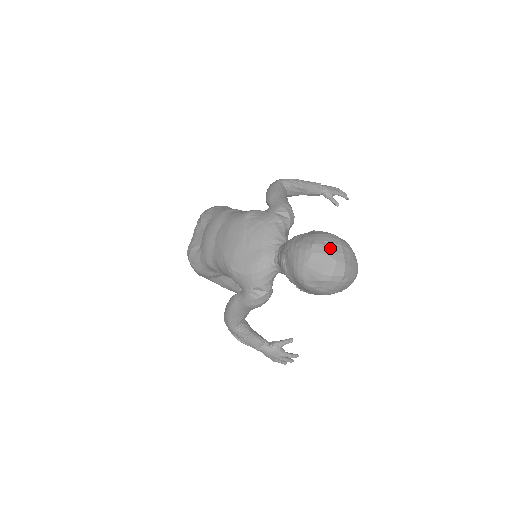
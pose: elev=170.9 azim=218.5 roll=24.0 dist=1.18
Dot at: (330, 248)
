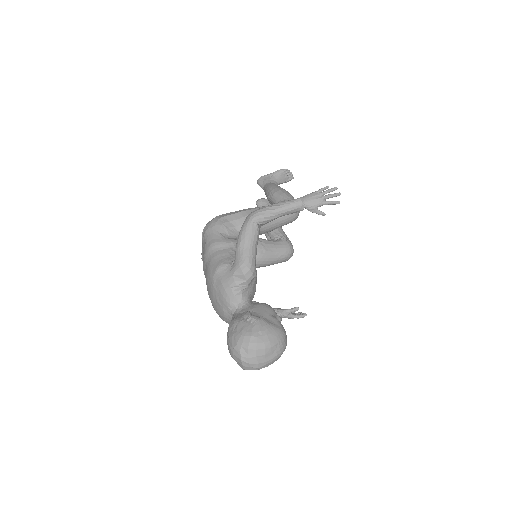
Dot at: (245, 354)
